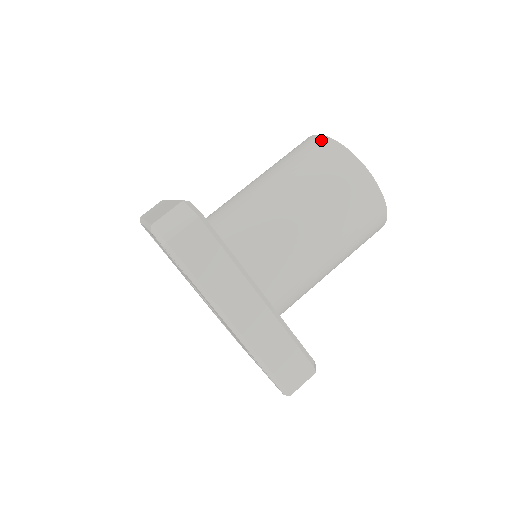
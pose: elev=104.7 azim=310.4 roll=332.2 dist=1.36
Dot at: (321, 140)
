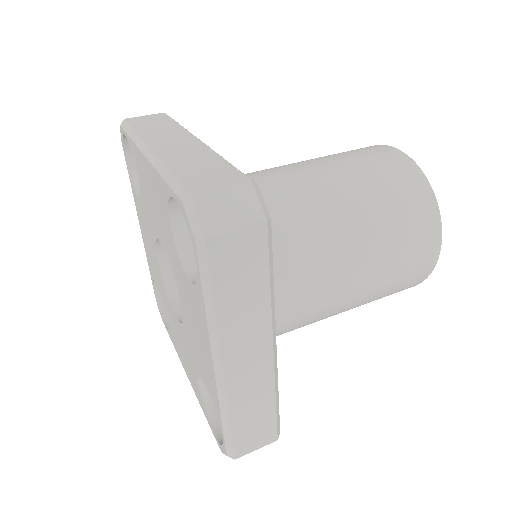
Dot at: occluded
